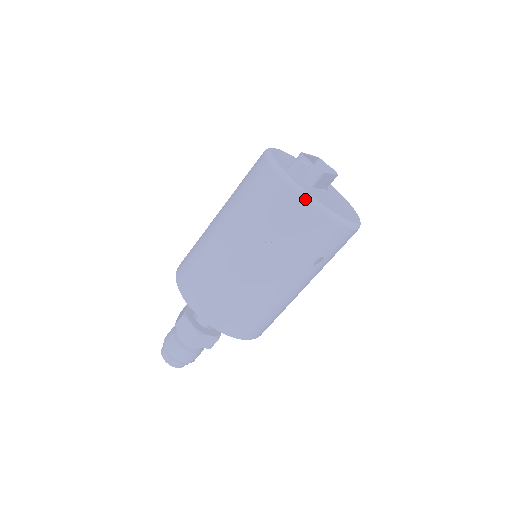
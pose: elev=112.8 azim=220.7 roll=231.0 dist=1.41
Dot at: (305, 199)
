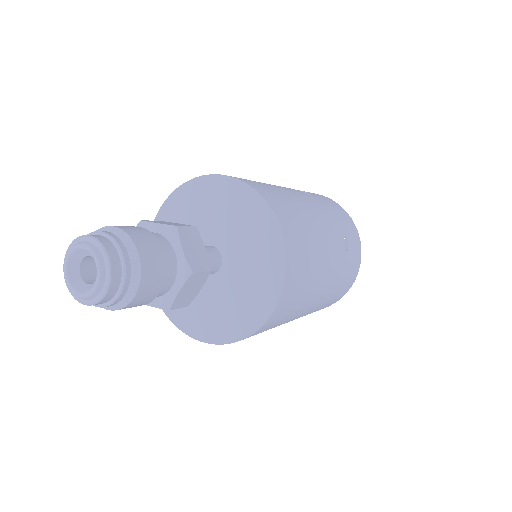
Dot at: (329, 198)
